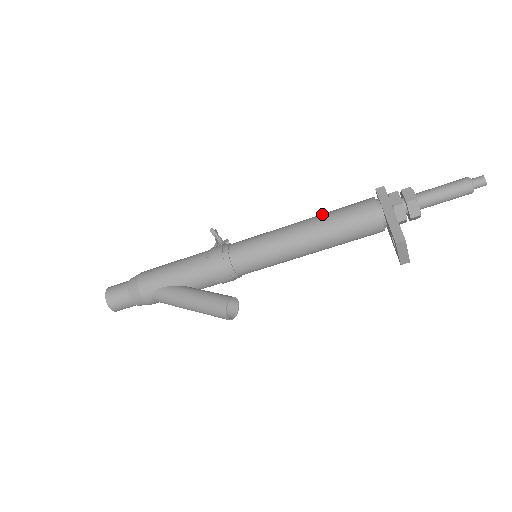
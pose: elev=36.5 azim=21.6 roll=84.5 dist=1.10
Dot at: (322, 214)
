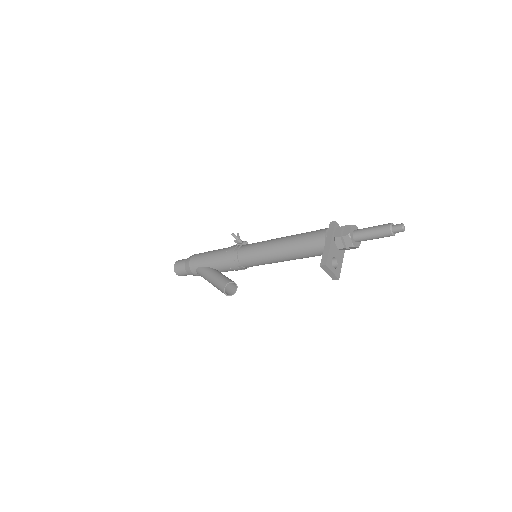
Dot at: (295, 235)
